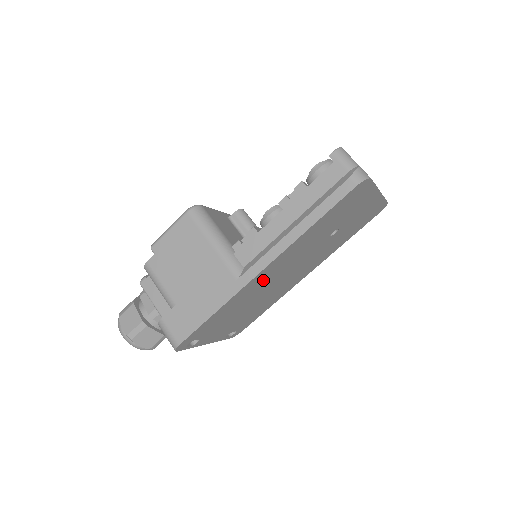
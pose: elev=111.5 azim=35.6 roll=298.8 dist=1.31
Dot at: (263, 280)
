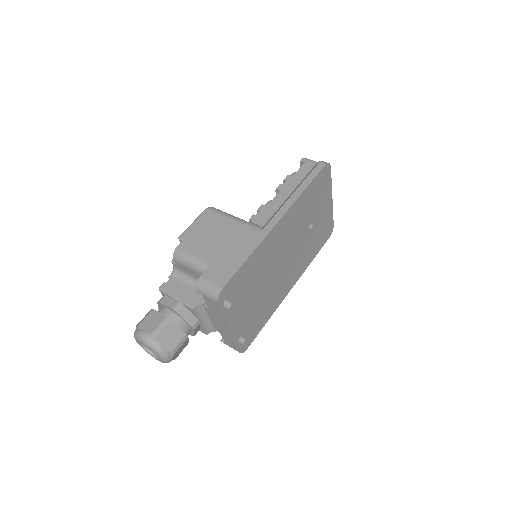
Dot at: (276, 243)
